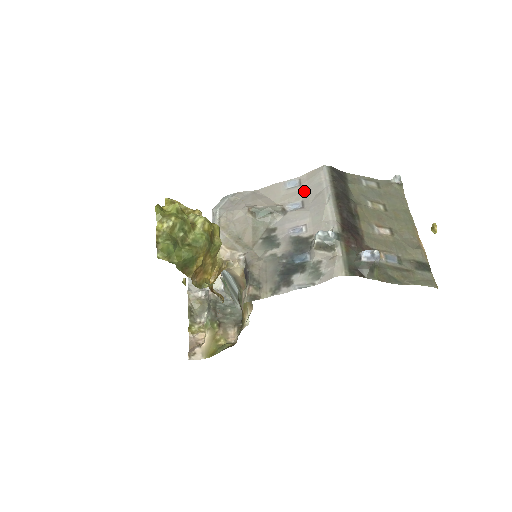
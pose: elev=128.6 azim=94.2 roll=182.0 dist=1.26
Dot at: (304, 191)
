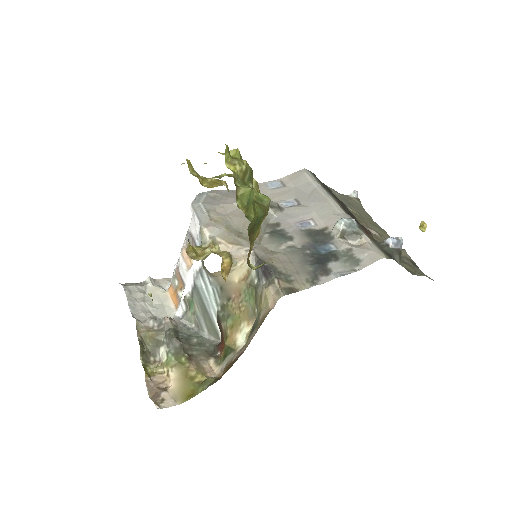
Dot at: (293, 190)
